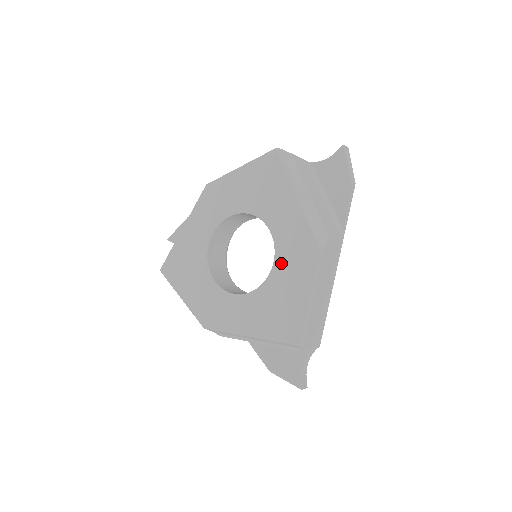
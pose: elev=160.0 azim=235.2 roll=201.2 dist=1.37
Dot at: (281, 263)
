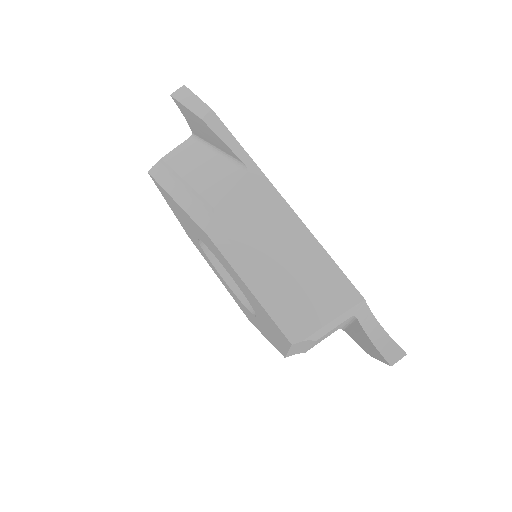
Dot at: (226, 268)
